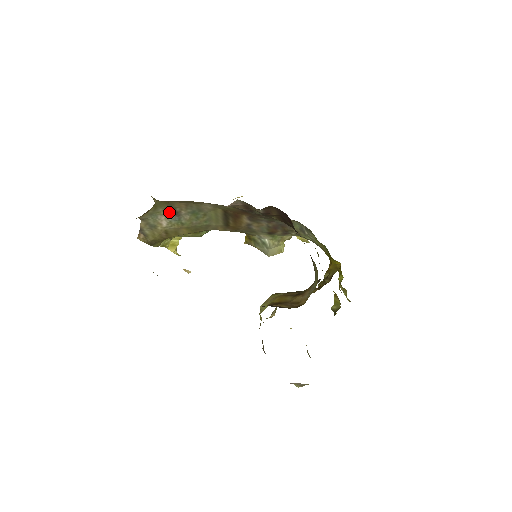
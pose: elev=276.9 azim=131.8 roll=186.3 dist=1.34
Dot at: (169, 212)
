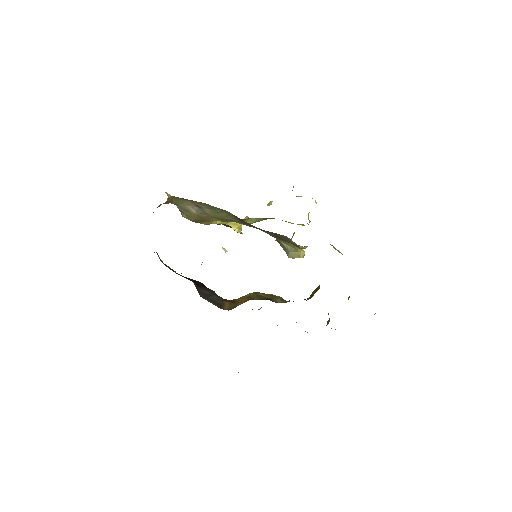
Dot at: (191, 204)
